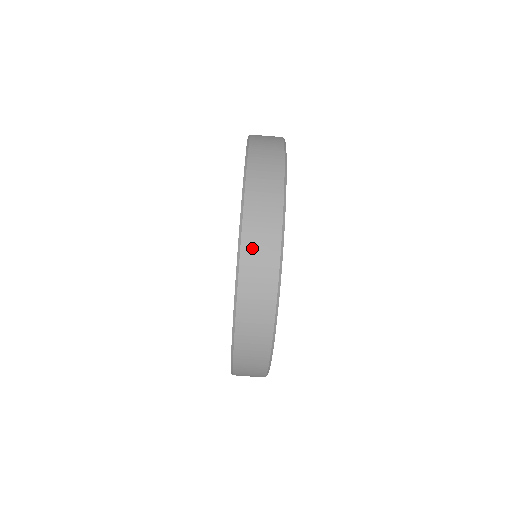
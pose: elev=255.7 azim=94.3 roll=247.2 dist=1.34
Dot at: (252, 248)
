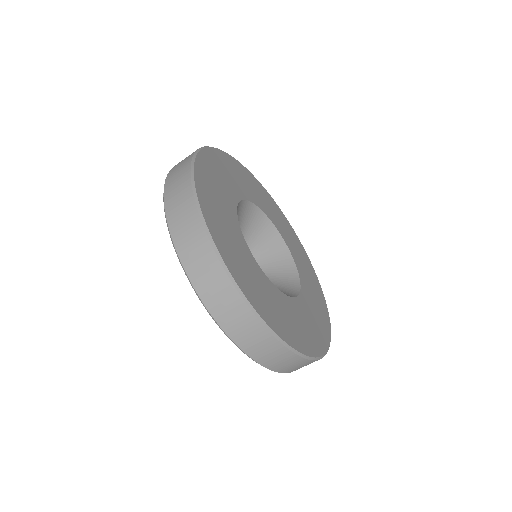
Dot at: (192, 262)
